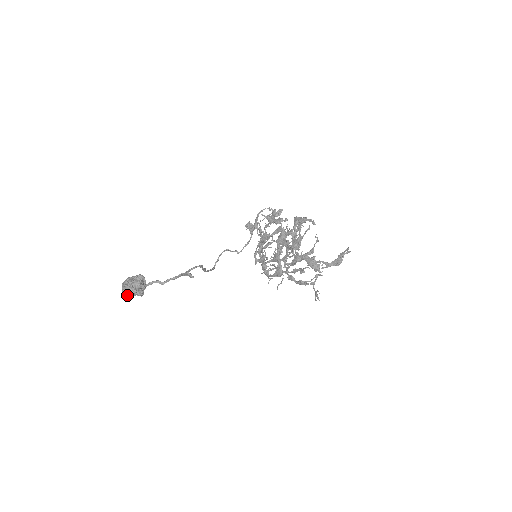
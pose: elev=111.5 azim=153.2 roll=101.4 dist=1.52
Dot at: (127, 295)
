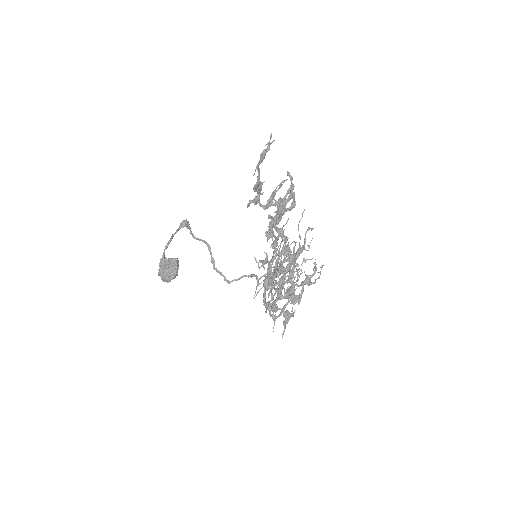
Dot at: (159, 270)
